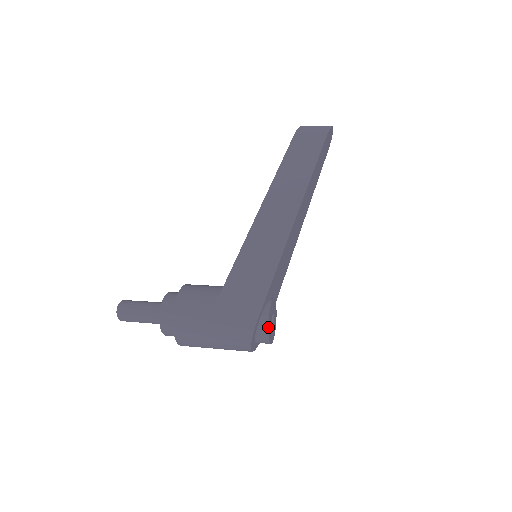
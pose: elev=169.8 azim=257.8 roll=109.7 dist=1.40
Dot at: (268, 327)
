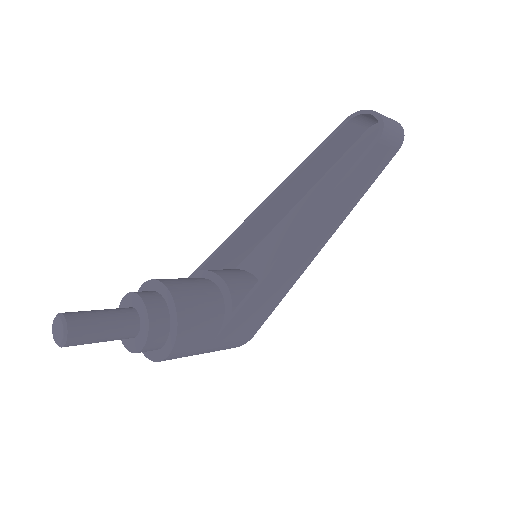
Dot at: occluded
